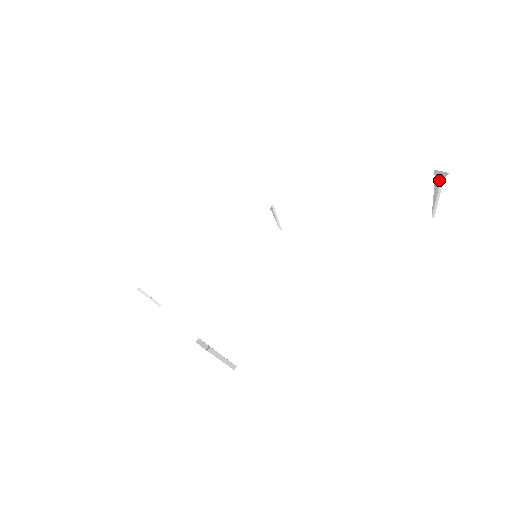
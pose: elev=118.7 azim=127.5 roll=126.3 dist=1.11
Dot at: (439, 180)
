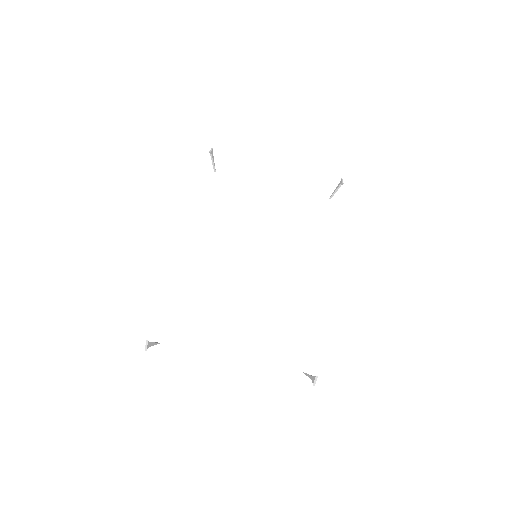
Dot at: (312, 380)
